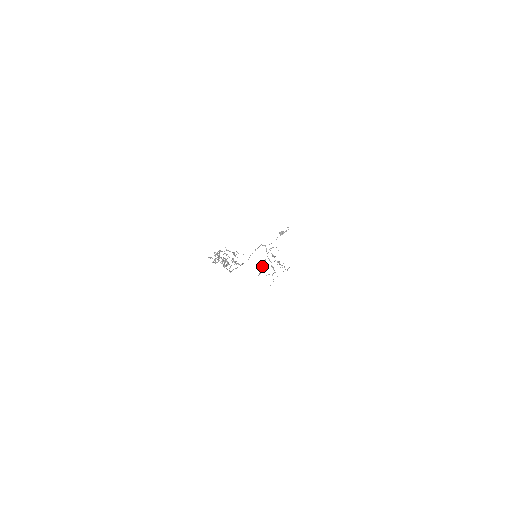
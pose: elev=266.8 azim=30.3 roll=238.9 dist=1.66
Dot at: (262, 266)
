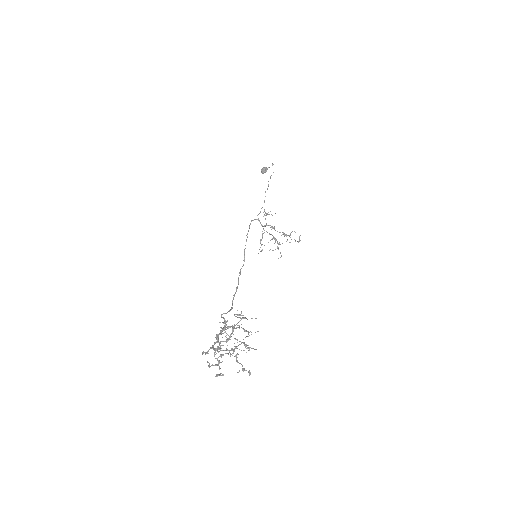
Dot at: (260, 242)
